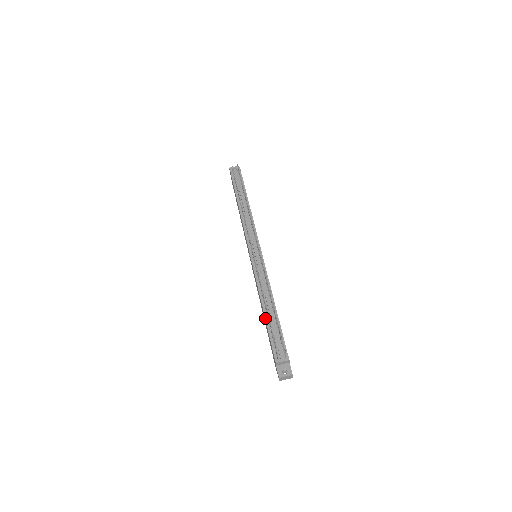
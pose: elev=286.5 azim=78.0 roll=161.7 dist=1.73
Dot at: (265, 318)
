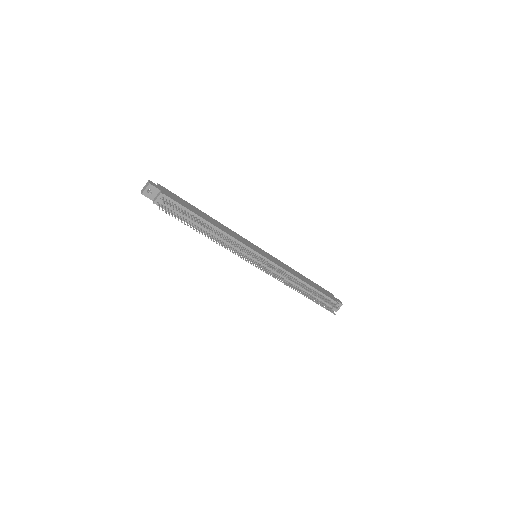
Dot at: occluded
